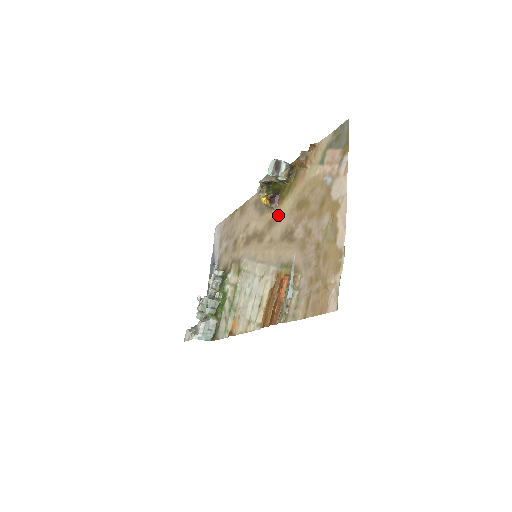
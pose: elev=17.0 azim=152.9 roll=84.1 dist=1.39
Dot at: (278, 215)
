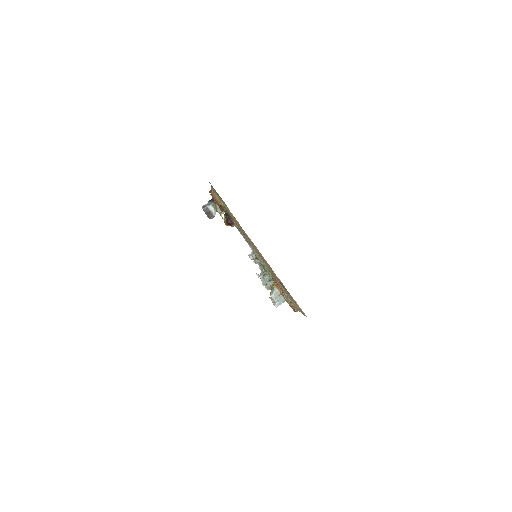
Dot at: occluded
